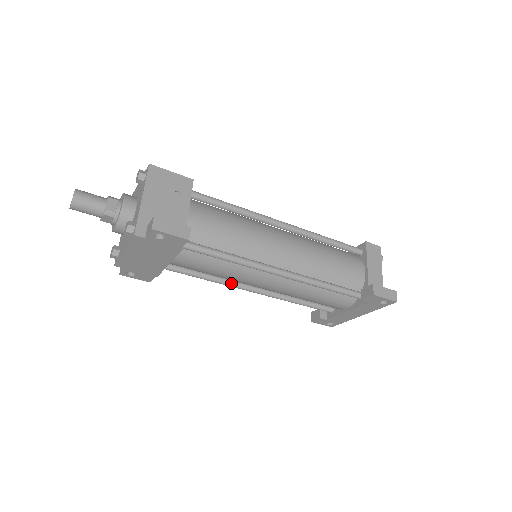
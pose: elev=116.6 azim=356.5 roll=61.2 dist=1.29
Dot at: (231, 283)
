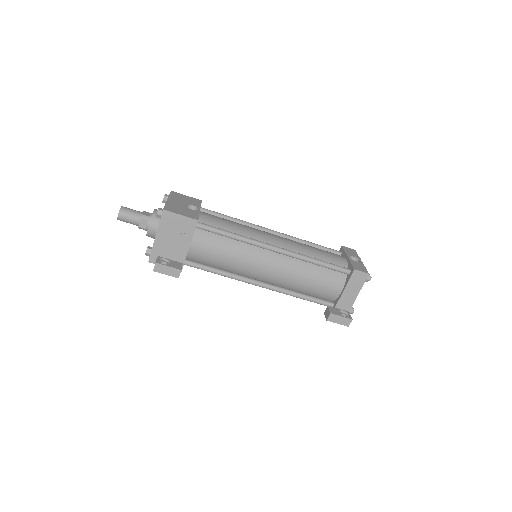
Dot at: occluded
